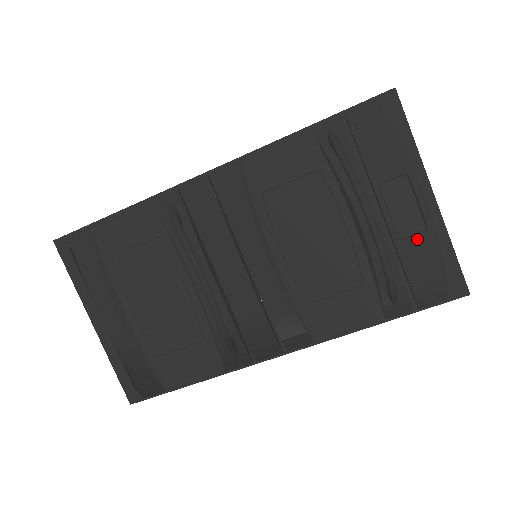
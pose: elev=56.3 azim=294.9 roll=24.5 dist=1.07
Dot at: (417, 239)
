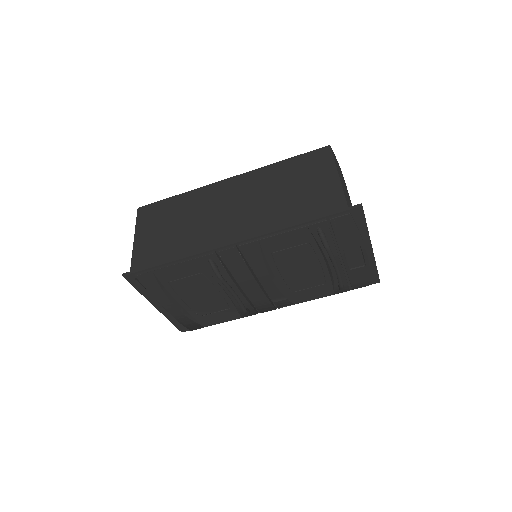
Dot at: (359, 269)
